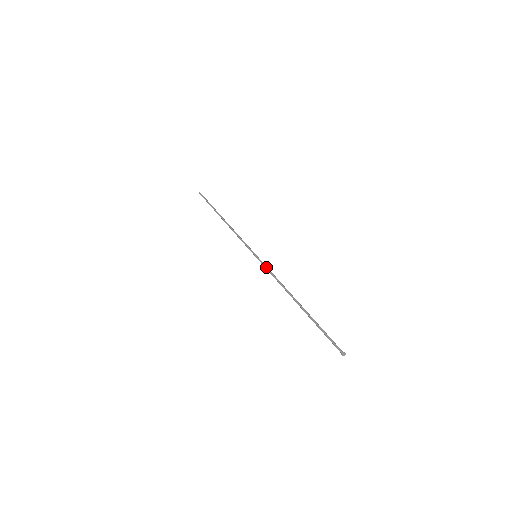
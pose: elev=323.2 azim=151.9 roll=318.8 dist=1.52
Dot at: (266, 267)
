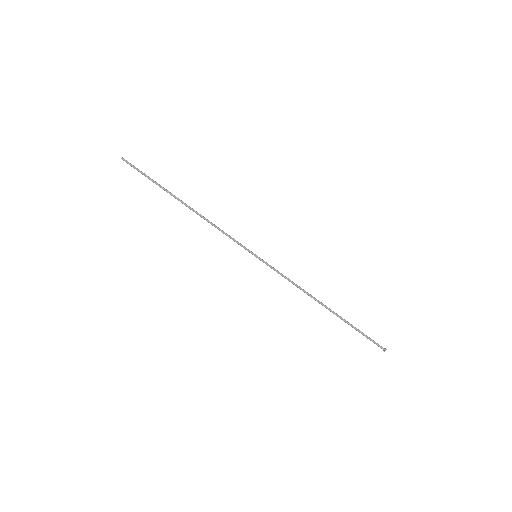
Dot at: occluded
